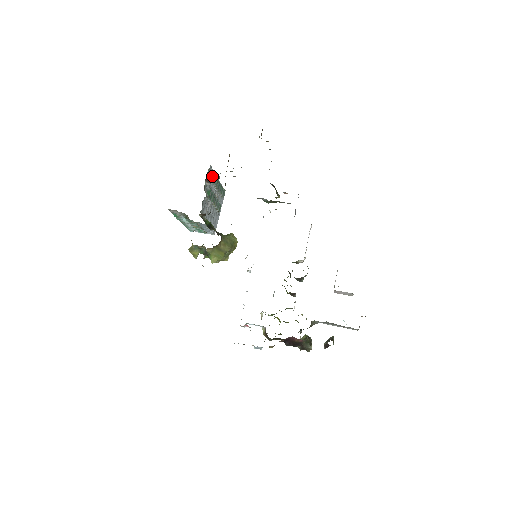
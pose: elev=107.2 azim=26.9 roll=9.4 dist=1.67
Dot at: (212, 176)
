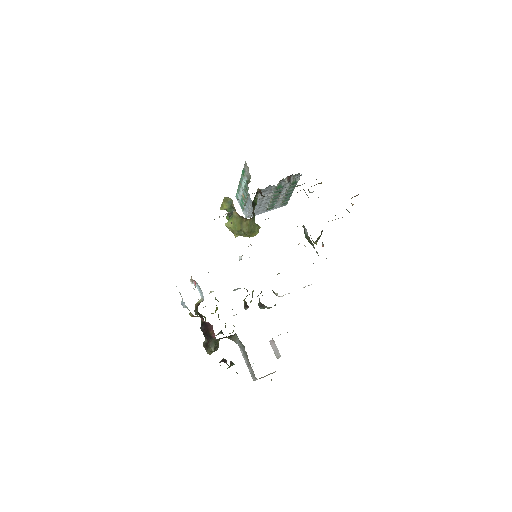
Dot at: (294, 181)
